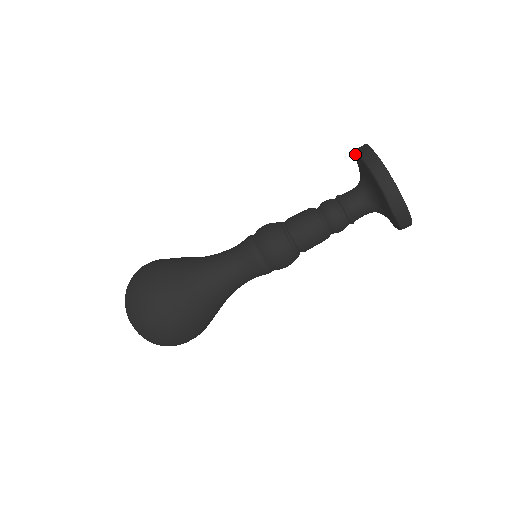
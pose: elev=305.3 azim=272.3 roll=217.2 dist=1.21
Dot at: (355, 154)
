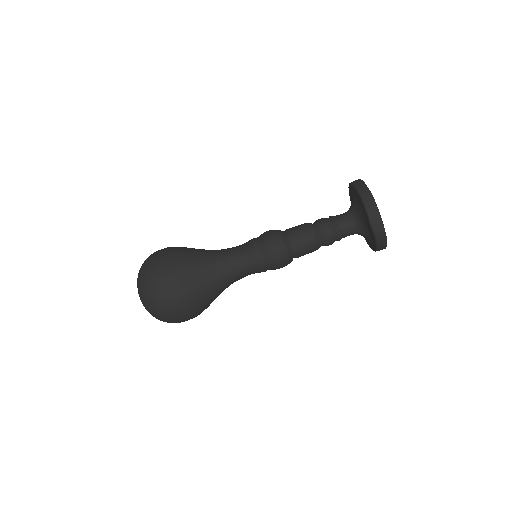
Dot at: (348, 187)
